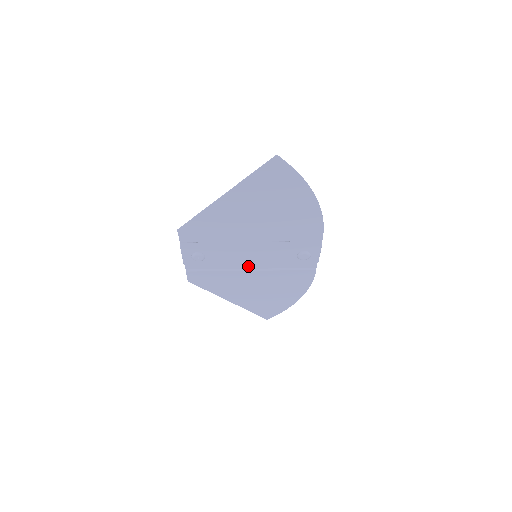
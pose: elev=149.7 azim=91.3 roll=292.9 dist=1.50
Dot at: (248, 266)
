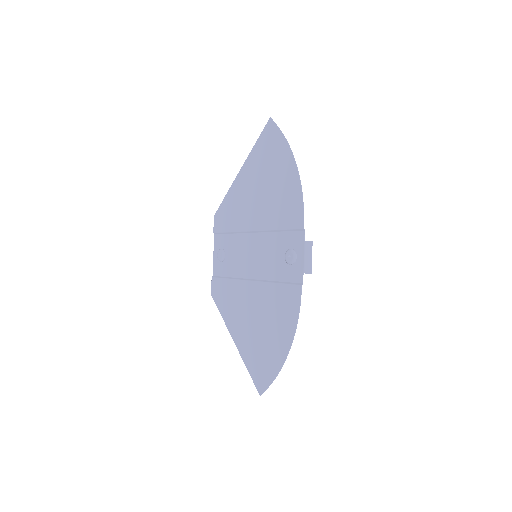
Dot at: (251, 274)
